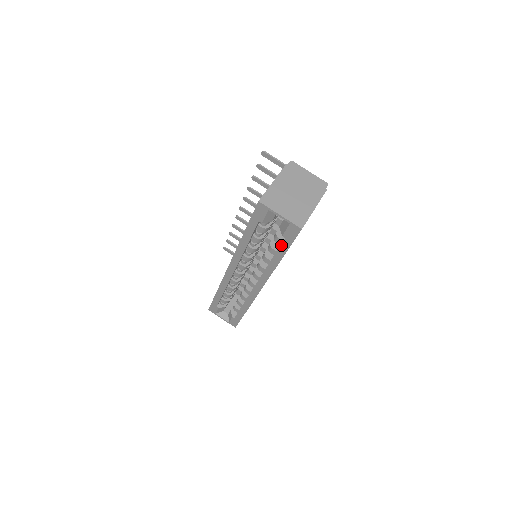
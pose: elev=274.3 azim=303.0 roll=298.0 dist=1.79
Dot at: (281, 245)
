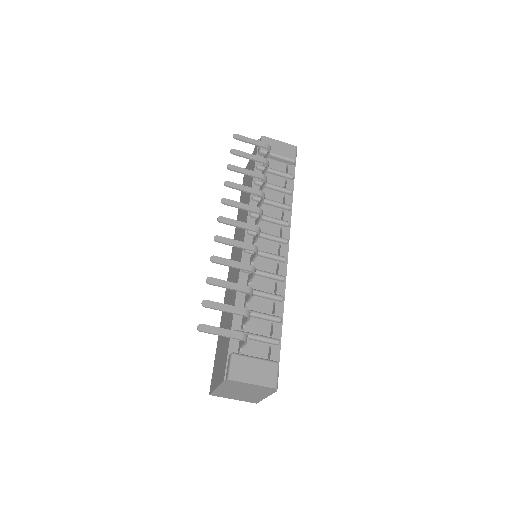
Dot at: occluded
